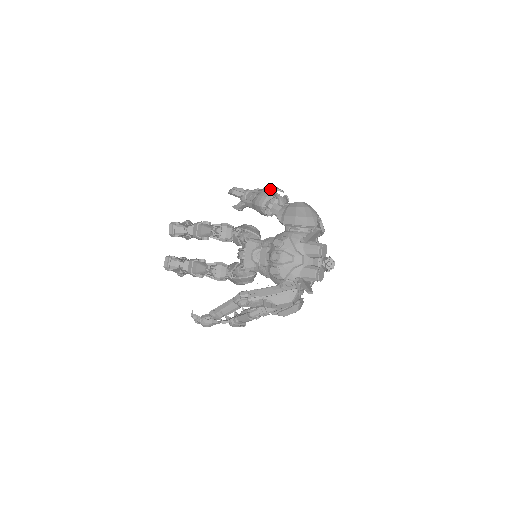
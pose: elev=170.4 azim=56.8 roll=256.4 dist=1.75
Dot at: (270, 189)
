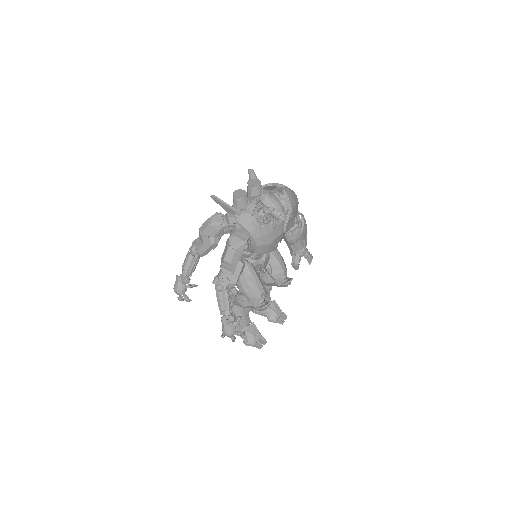
Dot at: occluded
